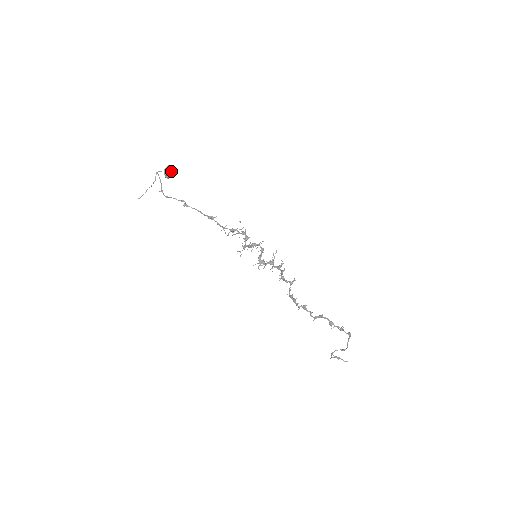
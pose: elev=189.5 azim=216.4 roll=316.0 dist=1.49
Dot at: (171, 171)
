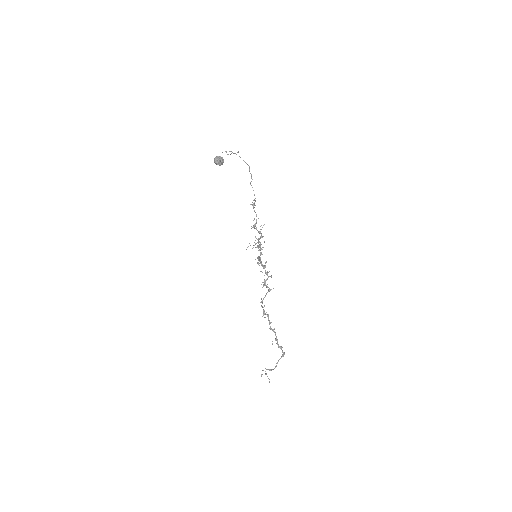
Dot at: (223, 160)
